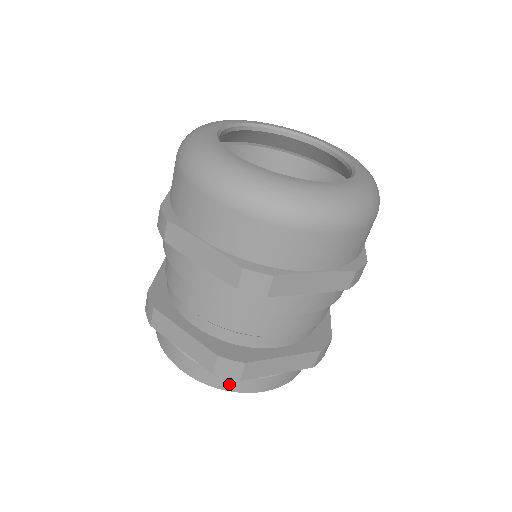
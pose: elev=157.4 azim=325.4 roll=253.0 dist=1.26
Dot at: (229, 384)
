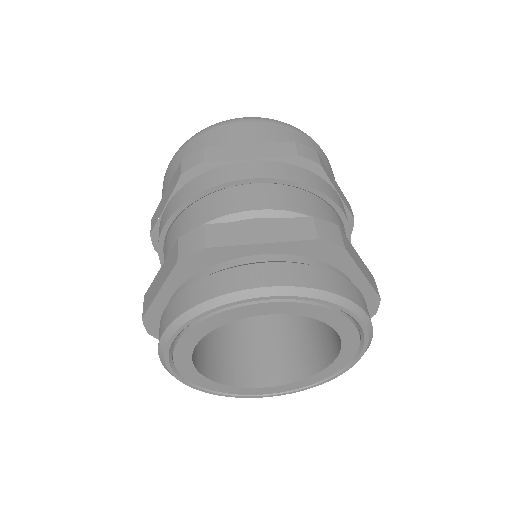
Dot at: (210, 288)
